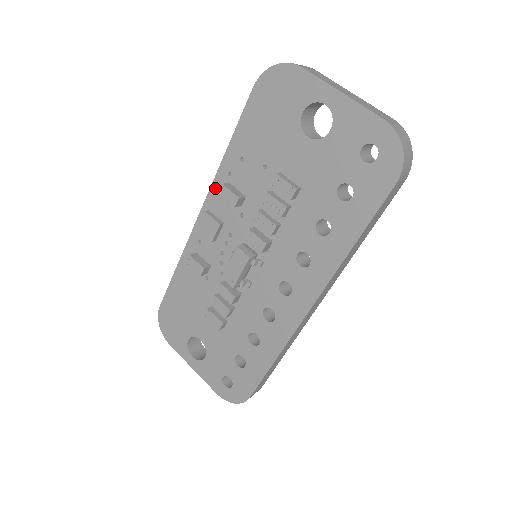
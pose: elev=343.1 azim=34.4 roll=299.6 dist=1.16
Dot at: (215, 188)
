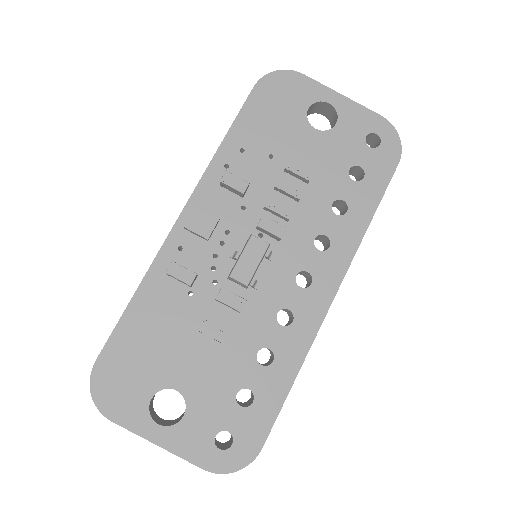
Dot at: (206, 182)
